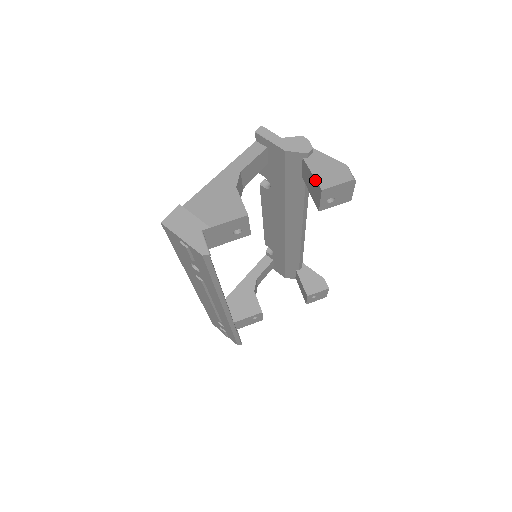
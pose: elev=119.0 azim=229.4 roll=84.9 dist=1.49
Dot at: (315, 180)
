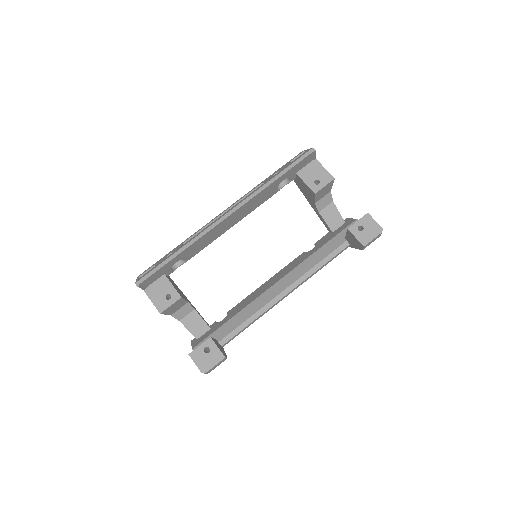
Dot at: occluded
